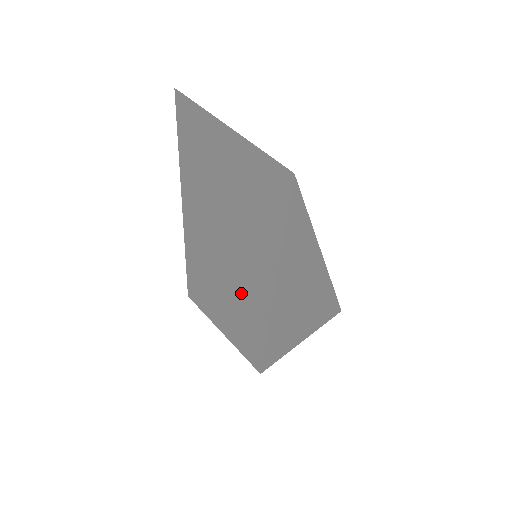
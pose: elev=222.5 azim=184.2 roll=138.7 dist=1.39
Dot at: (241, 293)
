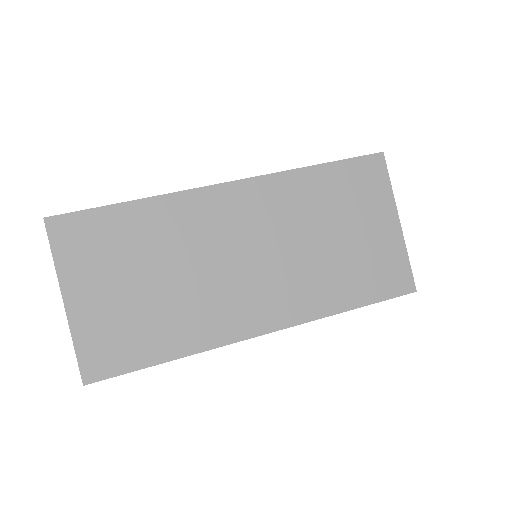
Dot at: occluded
